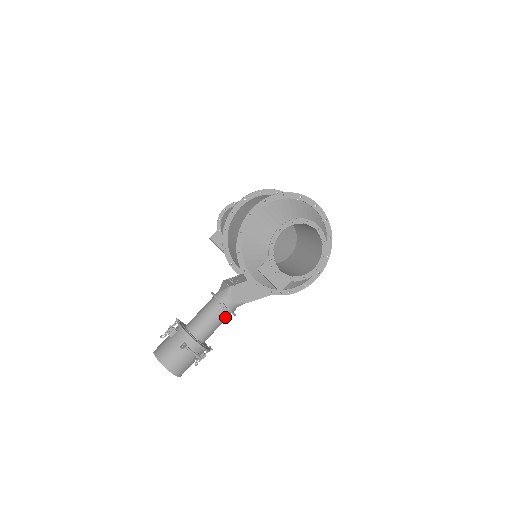
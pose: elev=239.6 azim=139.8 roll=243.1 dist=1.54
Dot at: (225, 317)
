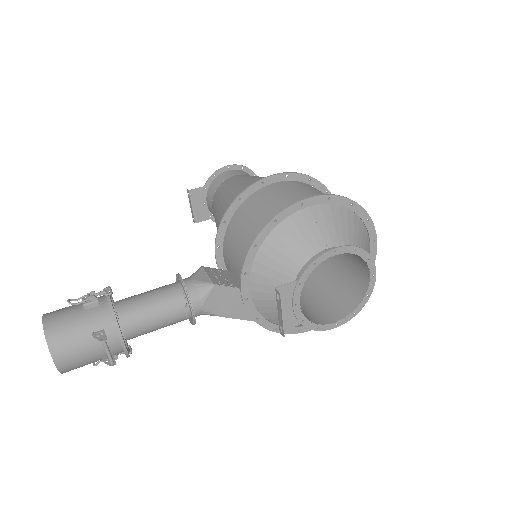
Dot at: (179, 320)
